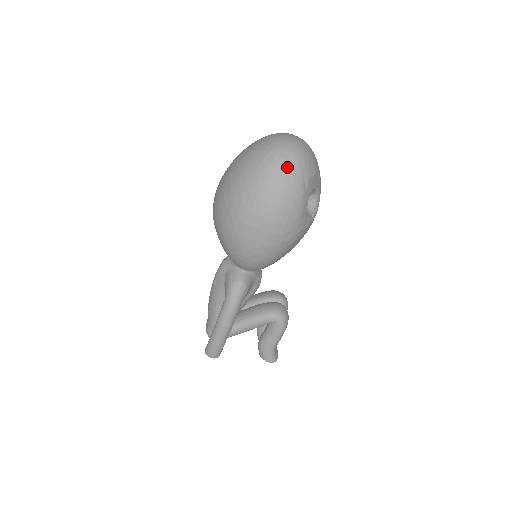
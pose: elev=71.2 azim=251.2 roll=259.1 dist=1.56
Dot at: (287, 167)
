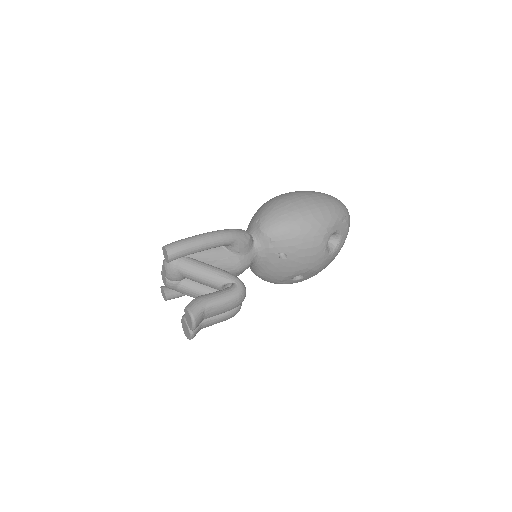
Dot at: (342, 203)
